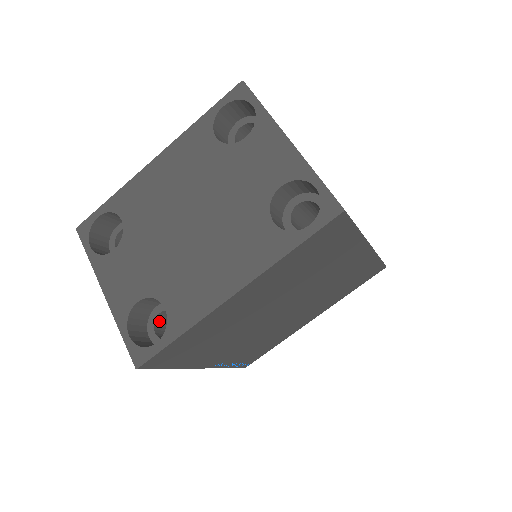
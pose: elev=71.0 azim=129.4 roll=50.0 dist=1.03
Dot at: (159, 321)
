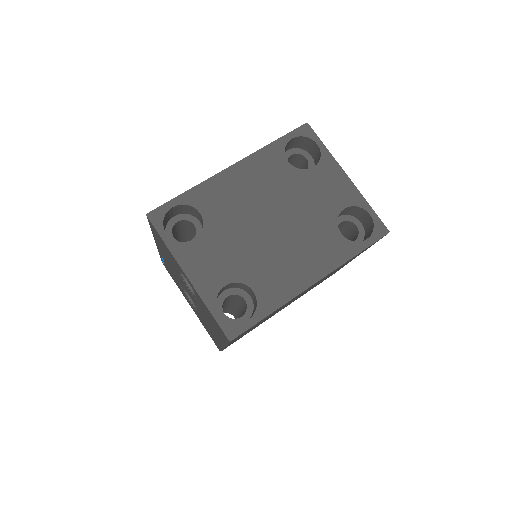
Dot at: (222, 304)
